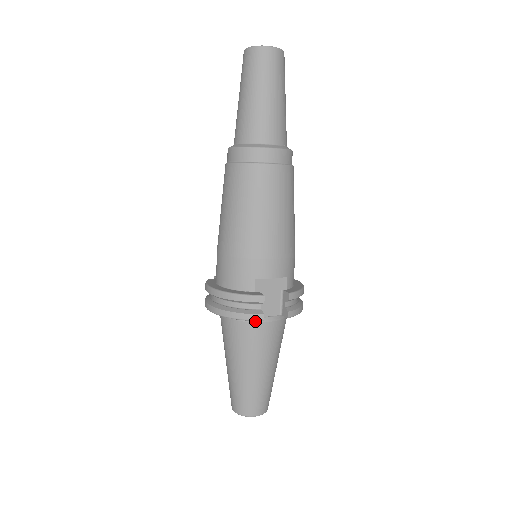
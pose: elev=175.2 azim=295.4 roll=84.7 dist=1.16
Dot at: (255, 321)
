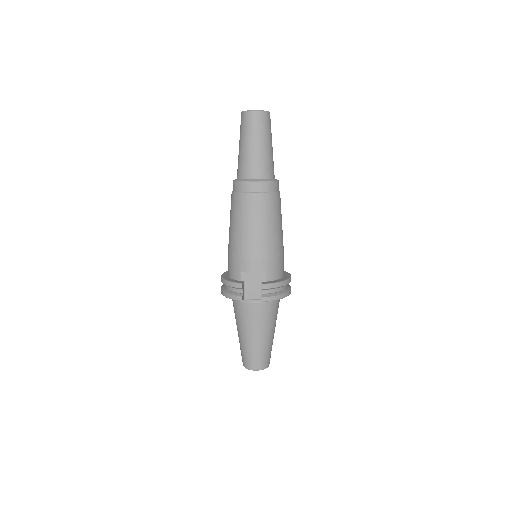
Dot at: (244, 301)
